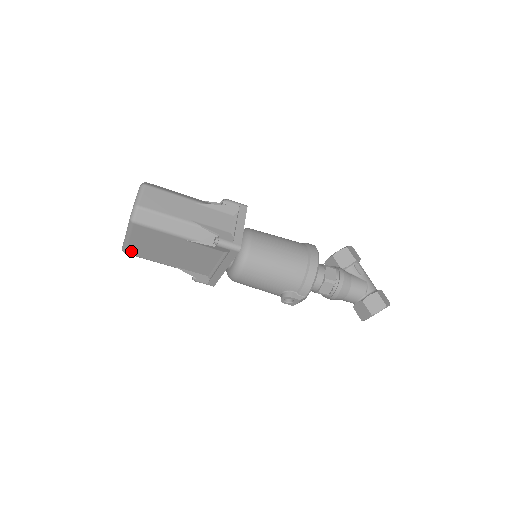
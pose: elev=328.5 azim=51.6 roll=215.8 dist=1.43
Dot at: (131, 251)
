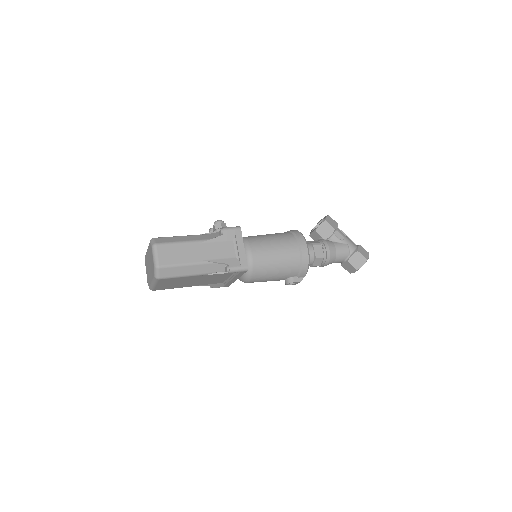
Dot at: (158, 289)
